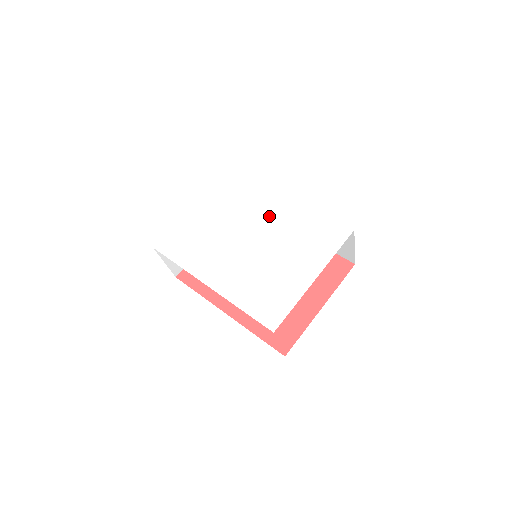
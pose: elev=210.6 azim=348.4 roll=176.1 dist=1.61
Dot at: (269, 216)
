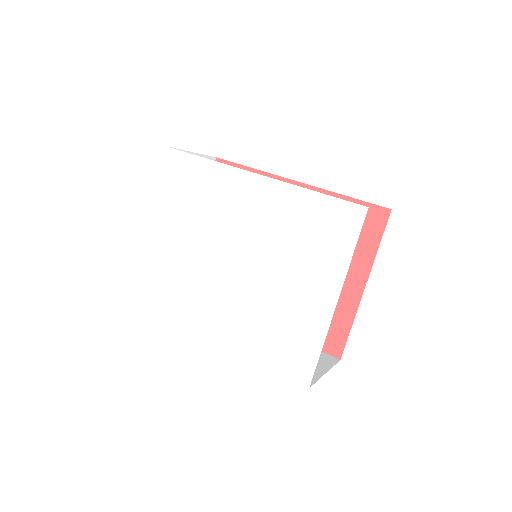
Dot at: (245, 216)
